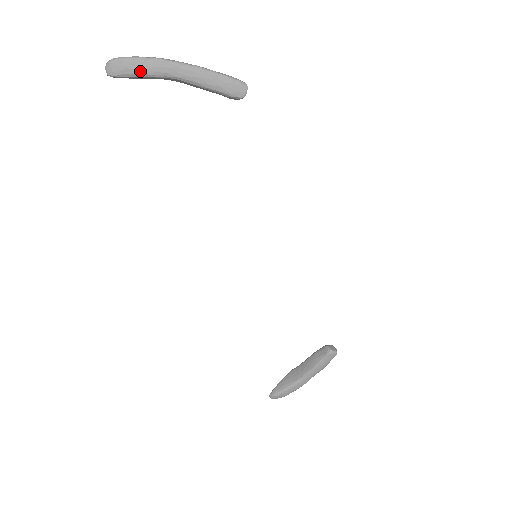
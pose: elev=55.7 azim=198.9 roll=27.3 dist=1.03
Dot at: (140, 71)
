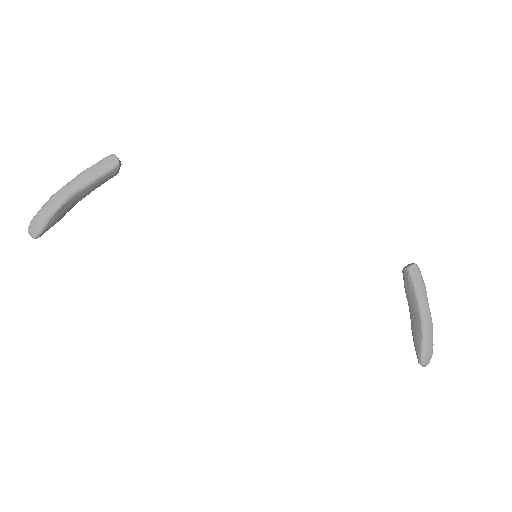
Dot at: (48, 215)
